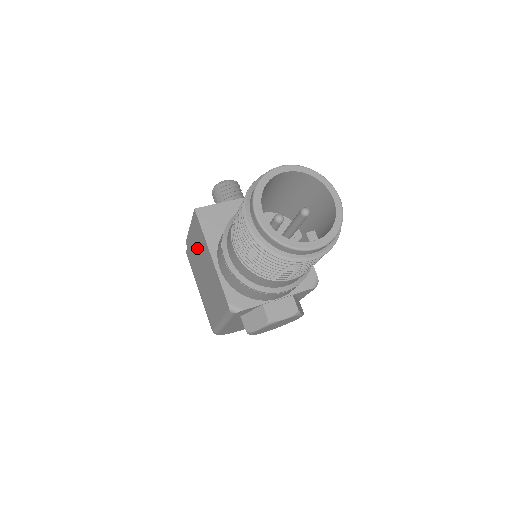
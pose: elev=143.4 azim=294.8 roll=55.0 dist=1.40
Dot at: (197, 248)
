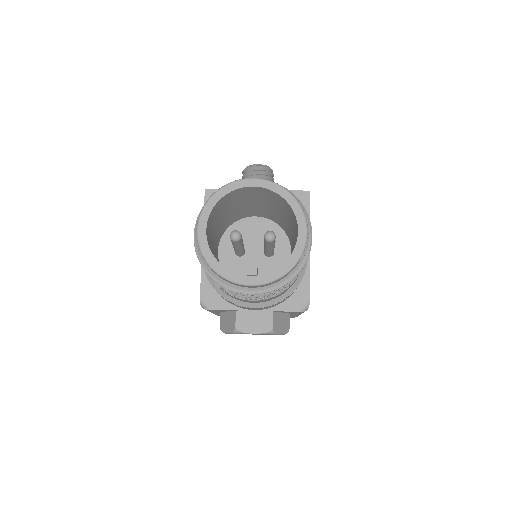
Dot at: occluded
